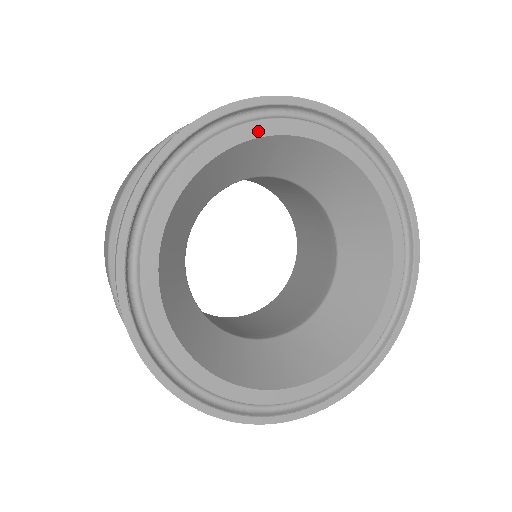
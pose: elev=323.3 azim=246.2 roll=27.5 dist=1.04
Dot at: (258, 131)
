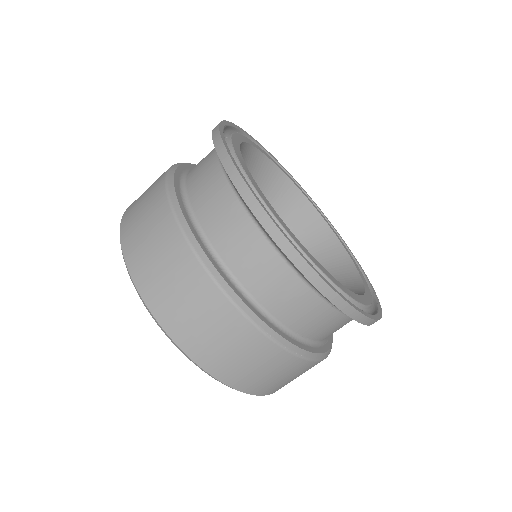
Dot at: (256, 146)
